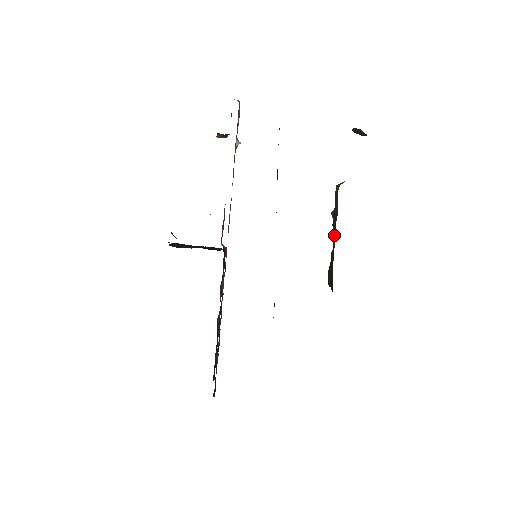
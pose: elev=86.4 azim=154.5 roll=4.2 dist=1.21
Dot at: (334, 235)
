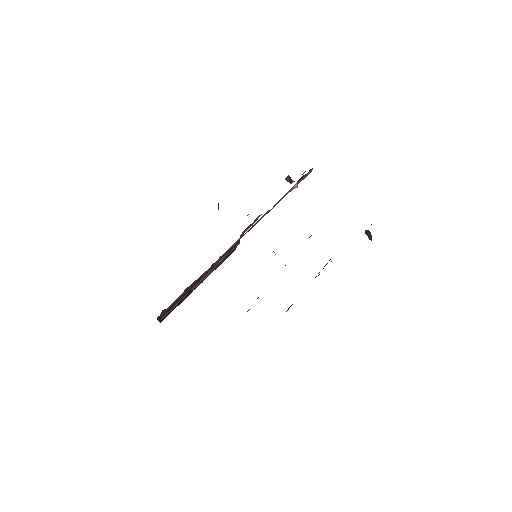
Dot at: occluded
